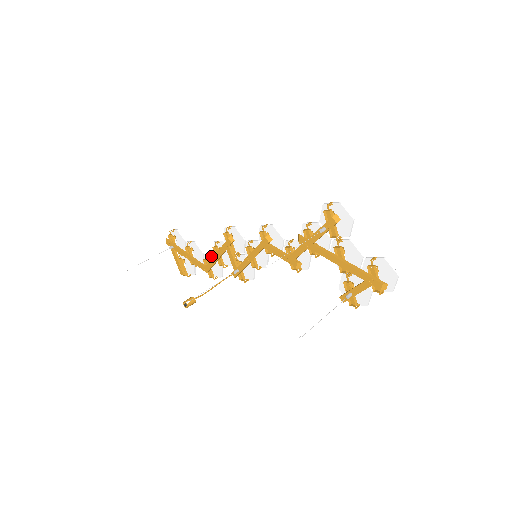
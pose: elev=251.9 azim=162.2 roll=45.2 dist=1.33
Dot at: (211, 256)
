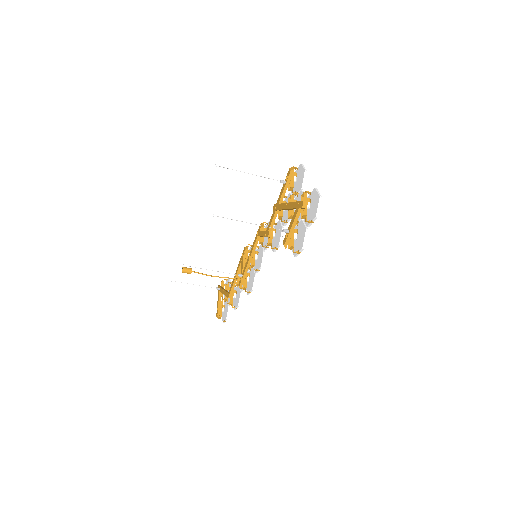
Dot at: (238, 286)
